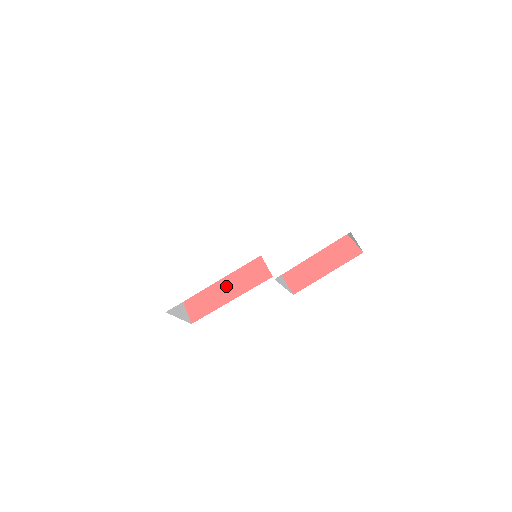
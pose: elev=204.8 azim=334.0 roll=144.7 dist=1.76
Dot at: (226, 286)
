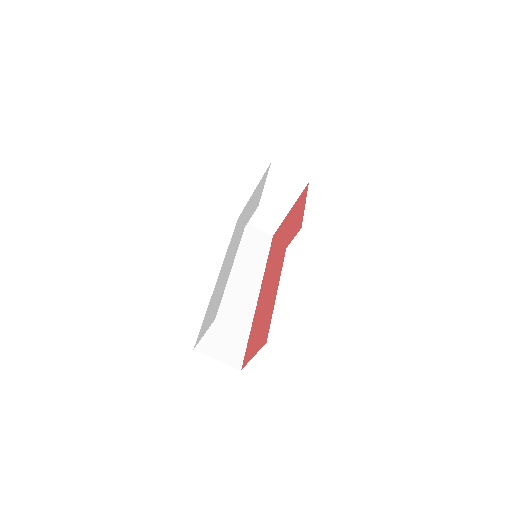
Dot at: (267, 305)
